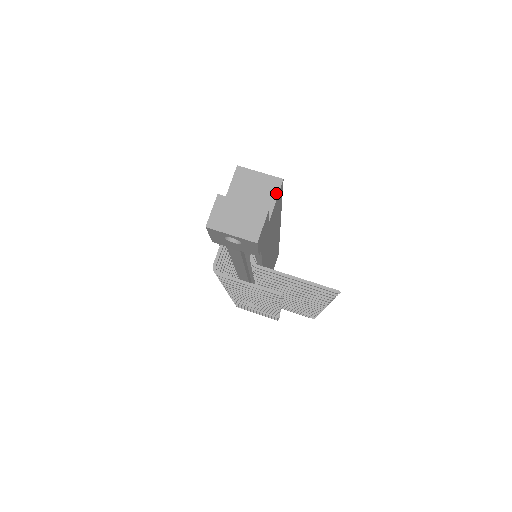
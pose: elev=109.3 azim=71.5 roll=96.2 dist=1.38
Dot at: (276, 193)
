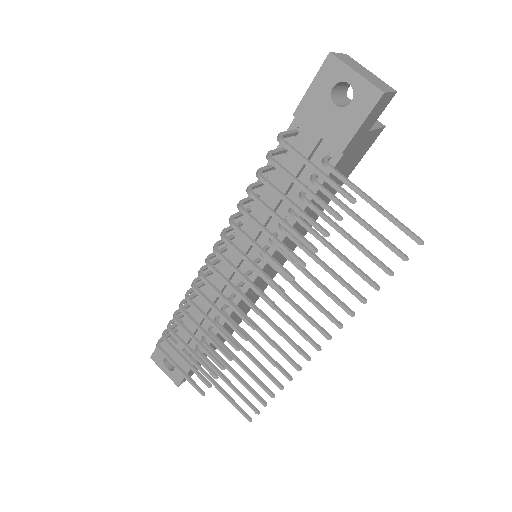
Dot at: (378, 126)
